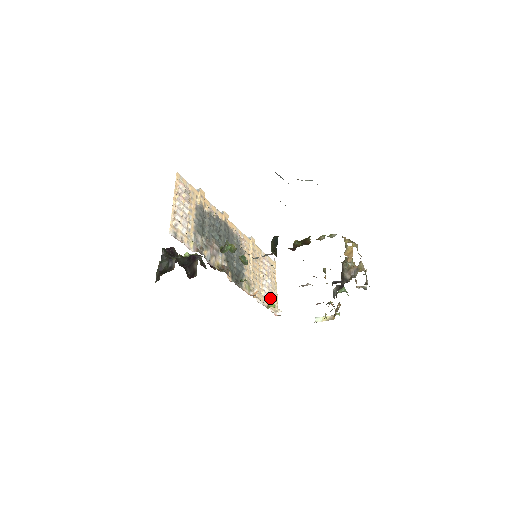
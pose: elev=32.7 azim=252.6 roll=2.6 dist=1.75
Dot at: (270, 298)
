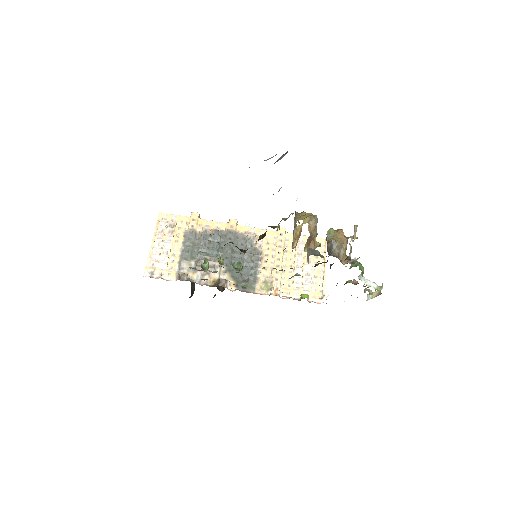
Dot at: (308, 286)
